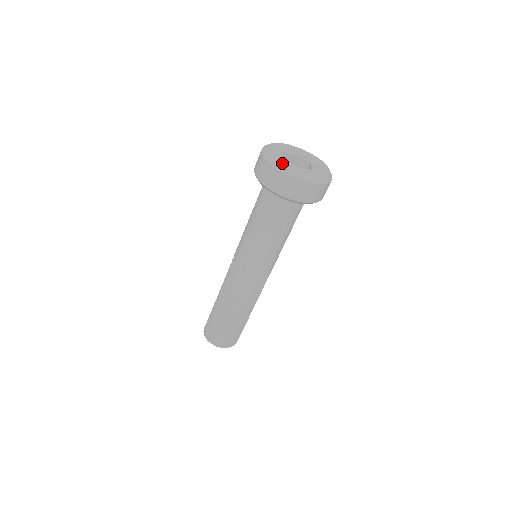
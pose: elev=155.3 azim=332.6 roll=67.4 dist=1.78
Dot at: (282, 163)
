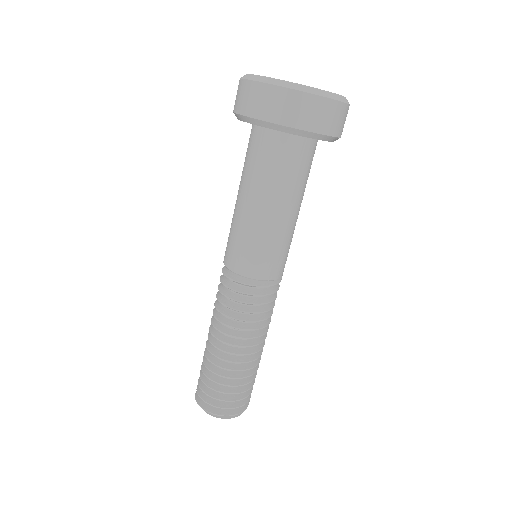
Dot at: occluded
